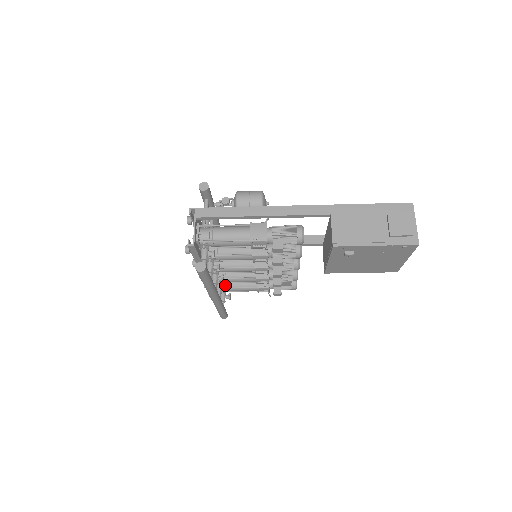
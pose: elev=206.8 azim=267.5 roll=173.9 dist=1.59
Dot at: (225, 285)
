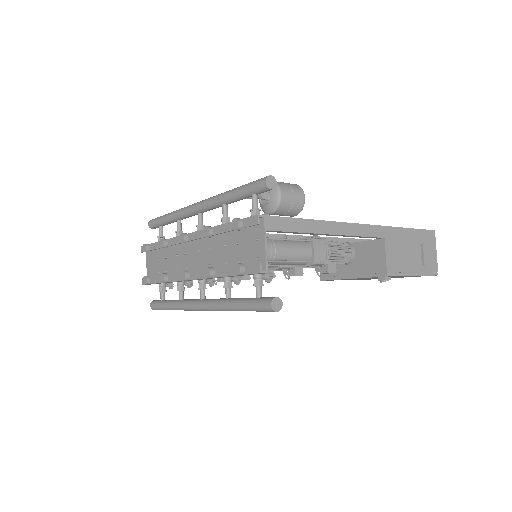
Dot at: occluded
